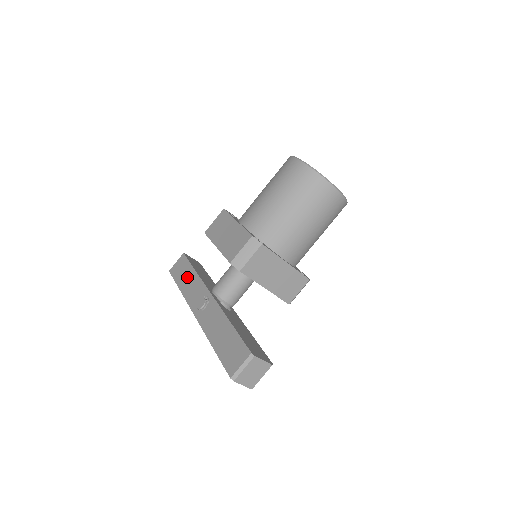
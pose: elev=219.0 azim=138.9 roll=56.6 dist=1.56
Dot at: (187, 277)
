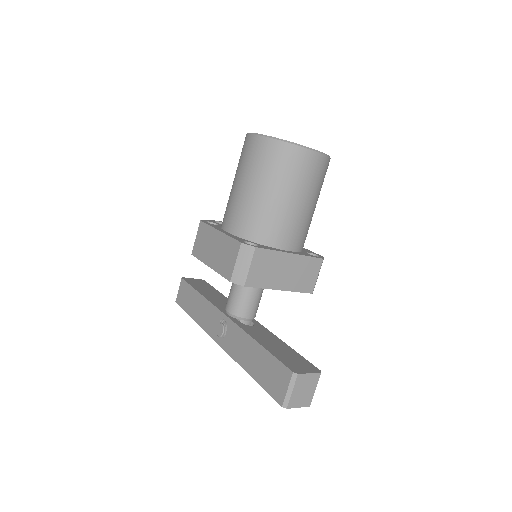
Dot at: (195, 304)
